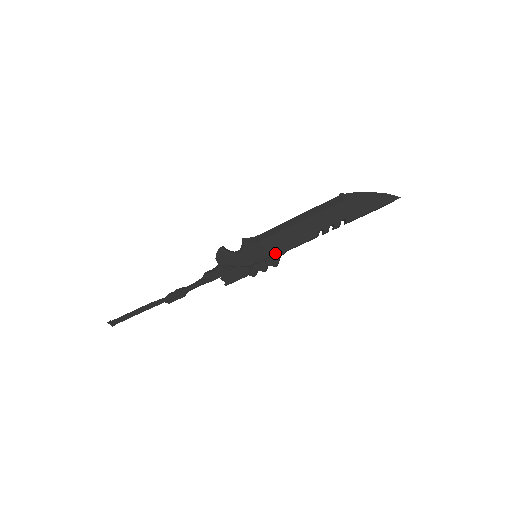
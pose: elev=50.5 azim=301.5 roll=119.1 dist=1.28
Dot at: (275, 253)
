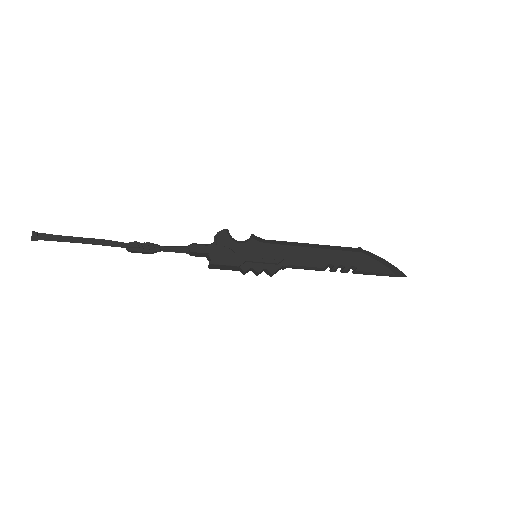
Dot at: (279, 260)
